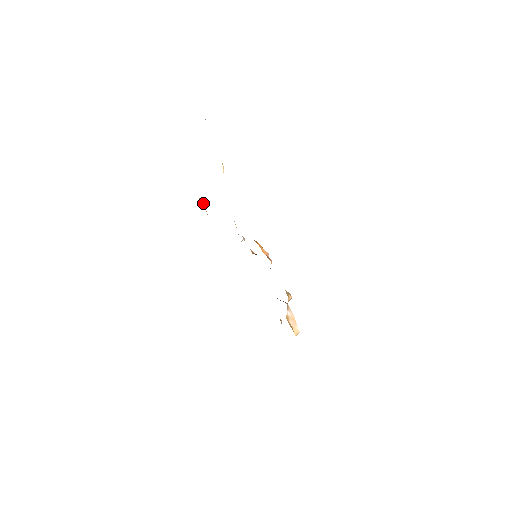
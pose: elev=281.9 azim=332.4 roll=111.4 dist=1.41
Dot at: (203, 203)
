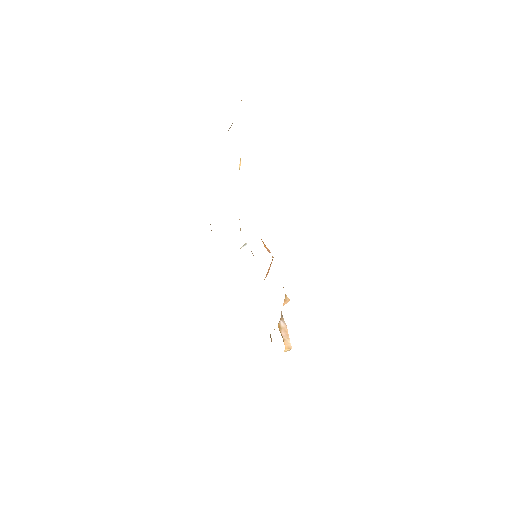
Dot at: occluded
